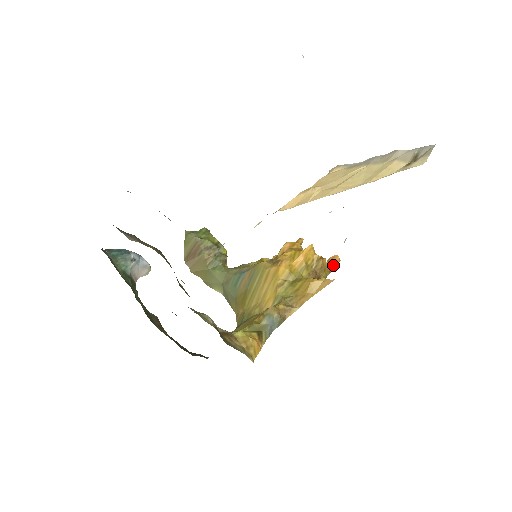
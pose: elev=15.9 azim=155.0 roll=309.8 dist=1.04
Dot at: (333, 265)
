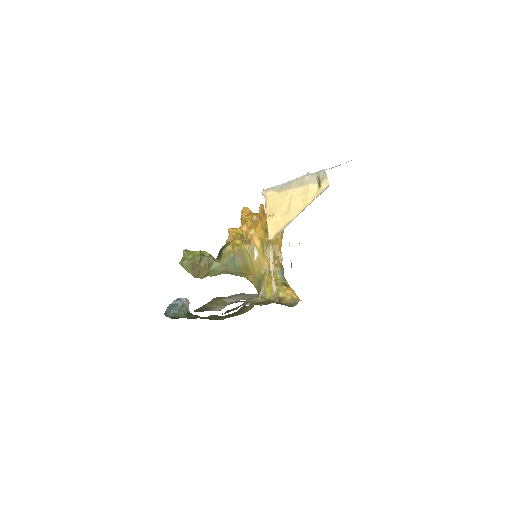
Dot at: (264, 212)
